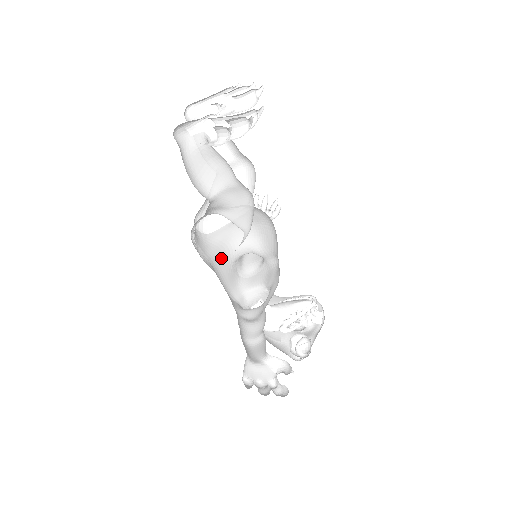
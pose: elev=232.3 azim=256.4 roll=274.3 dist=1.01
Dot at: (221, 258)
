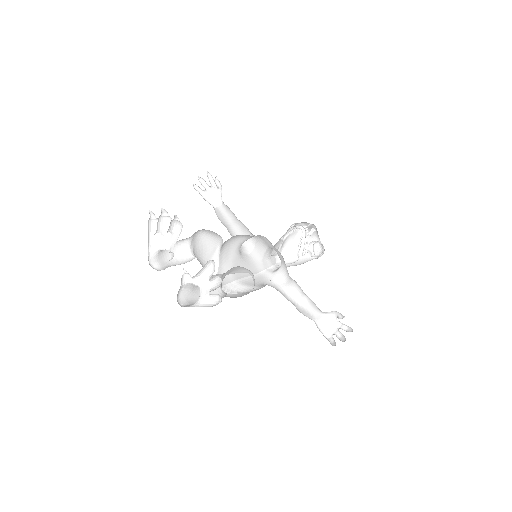
Dot at: occluded
